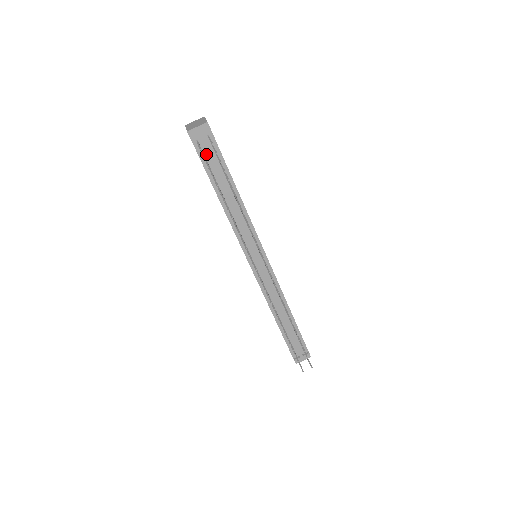
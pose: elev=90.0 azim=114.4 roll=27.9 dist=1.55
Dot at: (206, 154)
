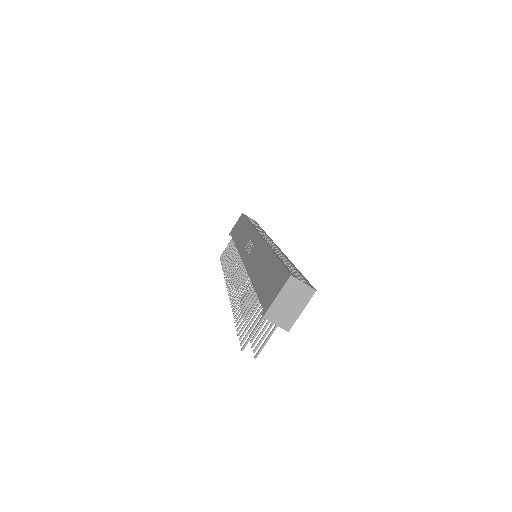
Dot at: occluded
